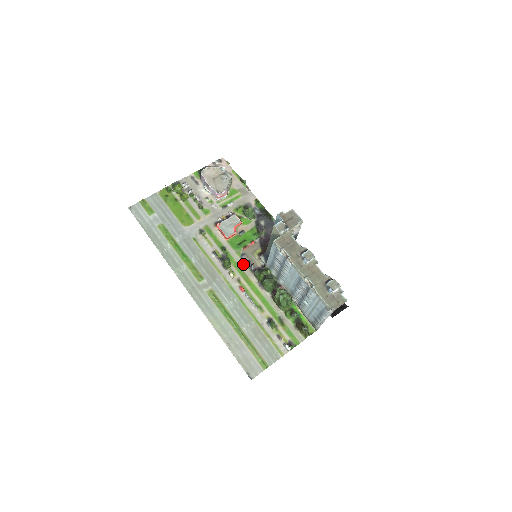
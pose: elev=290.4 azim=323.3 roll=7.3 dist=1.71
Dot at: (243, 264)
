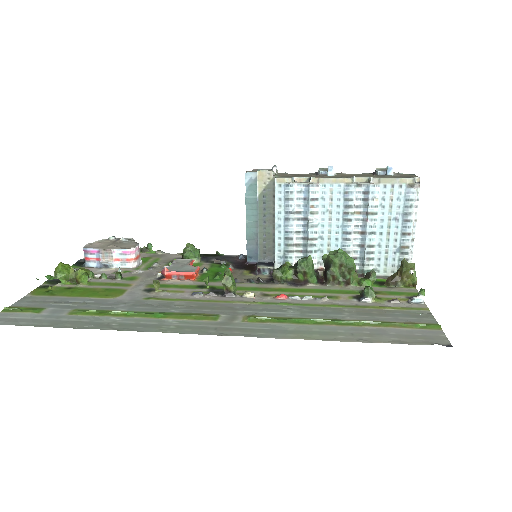
Dot at: (247, 284)
